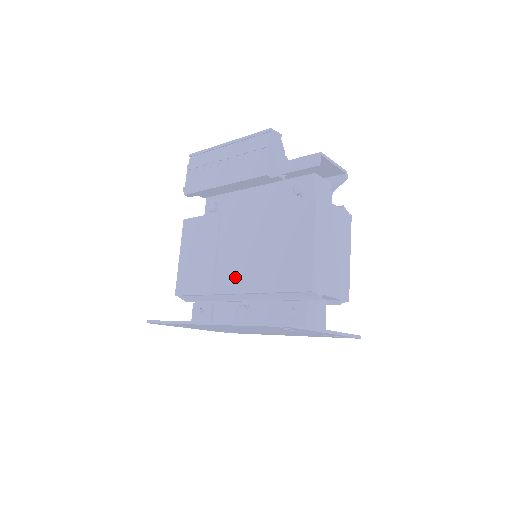
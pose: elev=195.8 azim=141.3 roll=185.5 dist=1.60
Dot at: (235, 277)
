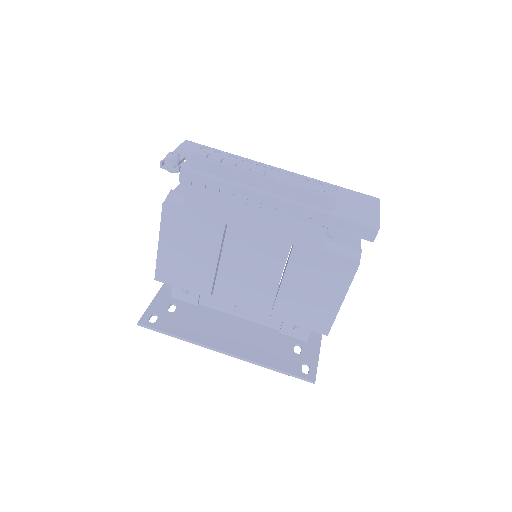
Dot at: (242, 295)
